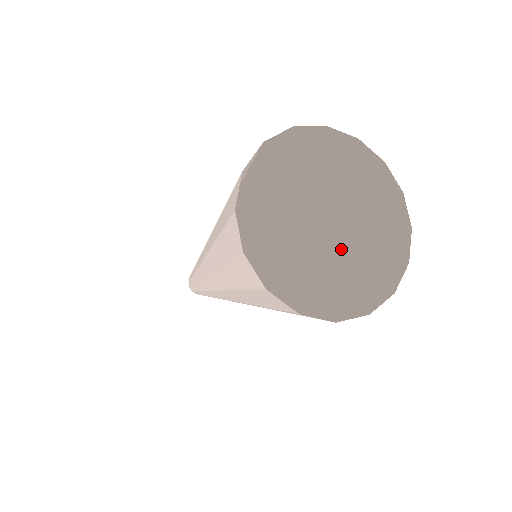
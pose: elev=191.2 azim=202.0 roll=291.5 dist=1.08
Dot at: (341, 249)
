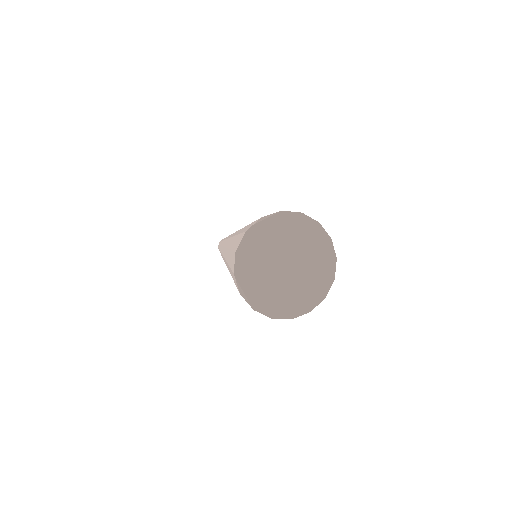
Dot at: (301, 241)
